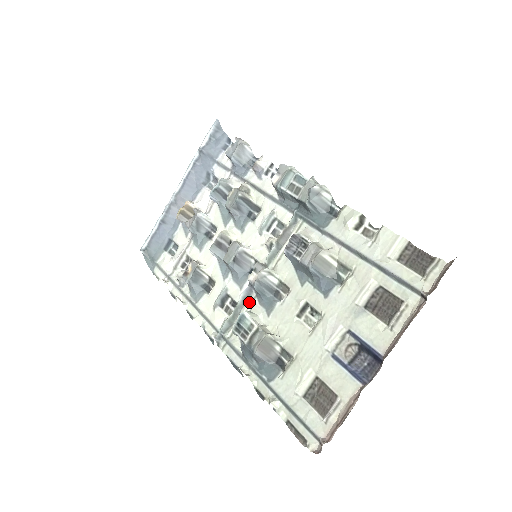
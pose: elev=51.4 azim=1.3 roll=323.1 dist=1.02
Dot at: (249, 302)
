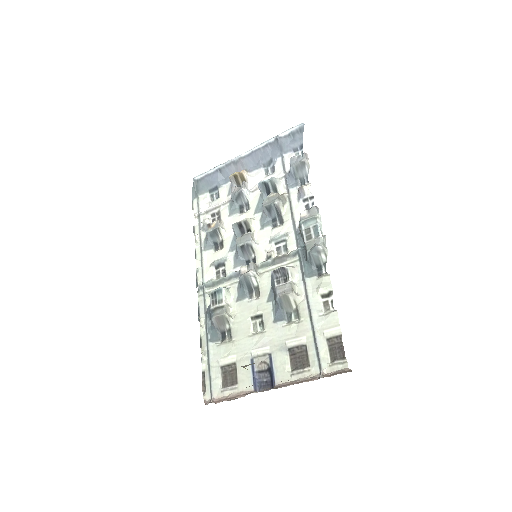
Dot at: (232, 282)
